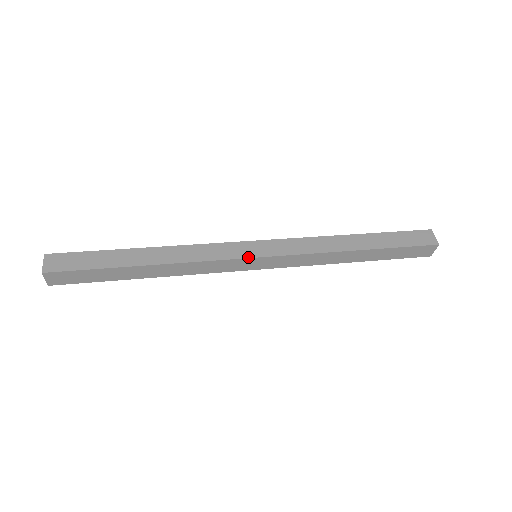
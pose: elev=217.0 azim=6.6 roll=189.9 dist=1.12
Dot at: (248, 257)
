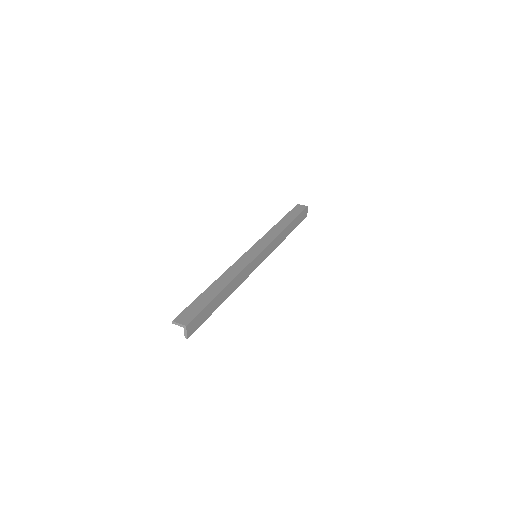
Dot at: (256, 256)
